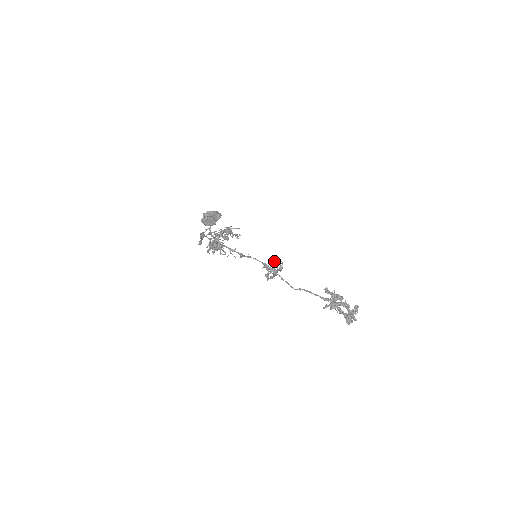
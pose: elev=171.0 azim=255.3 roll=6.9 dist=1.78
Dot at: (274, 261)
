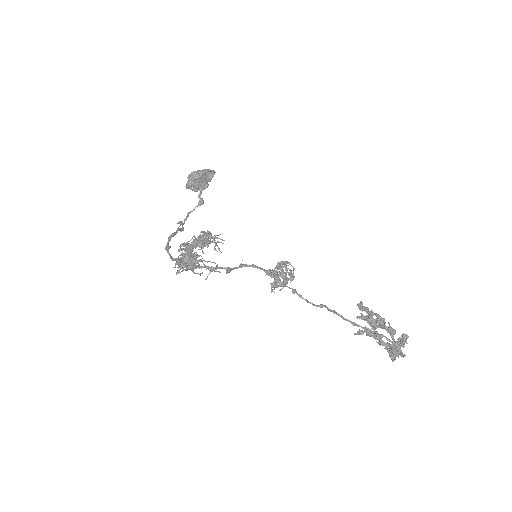
Dot at: occluded
